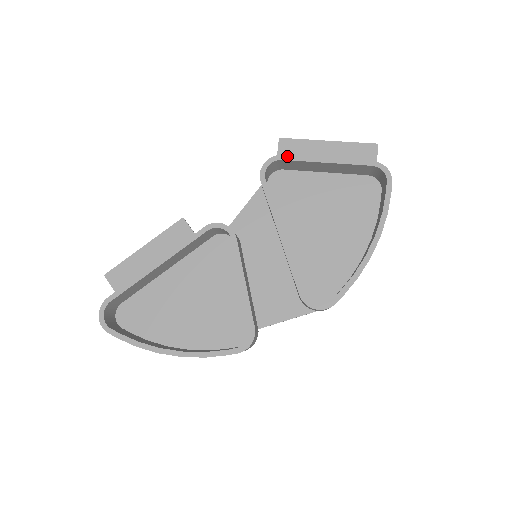
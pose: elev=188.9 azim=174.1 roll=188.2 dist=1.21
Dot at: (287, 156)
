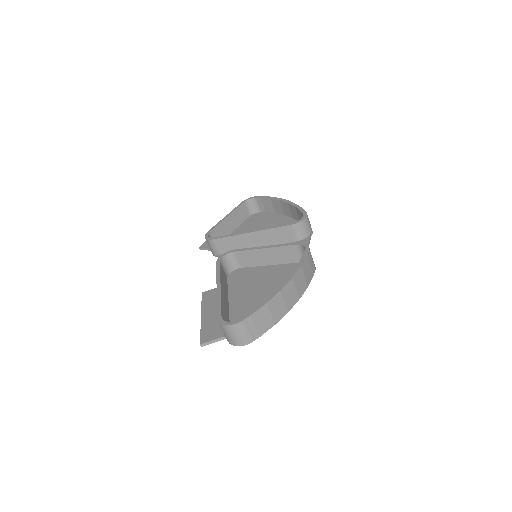
Dot at: (210, 230)
